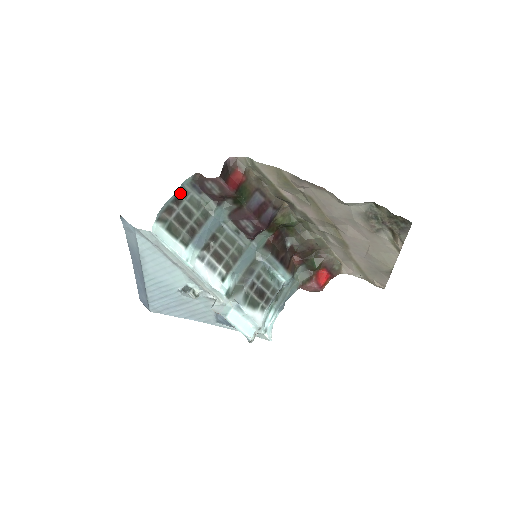
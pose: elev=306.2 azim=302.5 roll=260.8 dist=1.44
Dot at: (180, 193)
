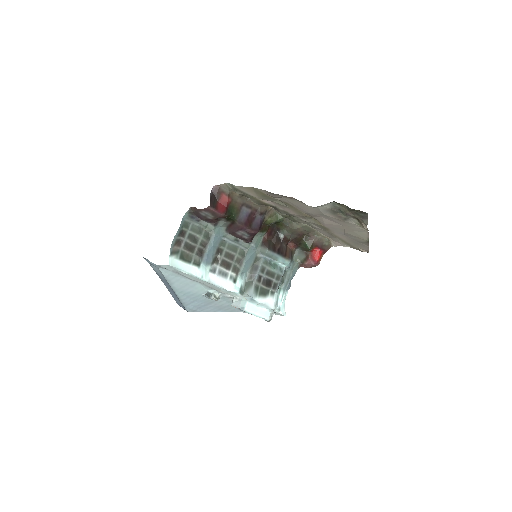
Dot at: (183, 226)
